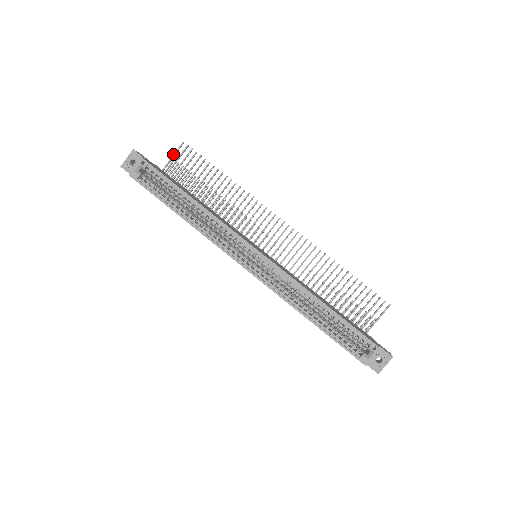
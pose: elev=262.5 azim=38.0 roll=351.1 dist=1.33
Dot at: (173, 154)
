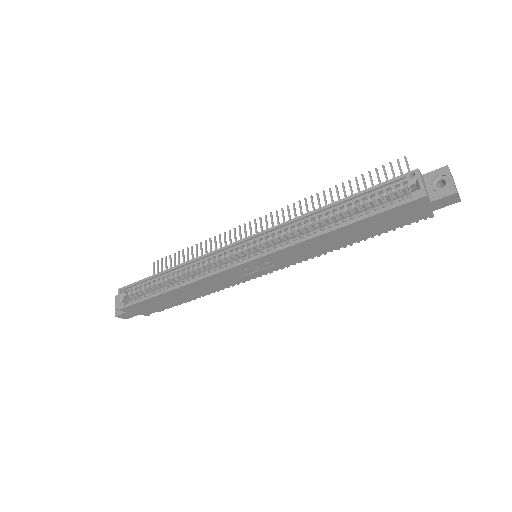
Dot at: occluded
